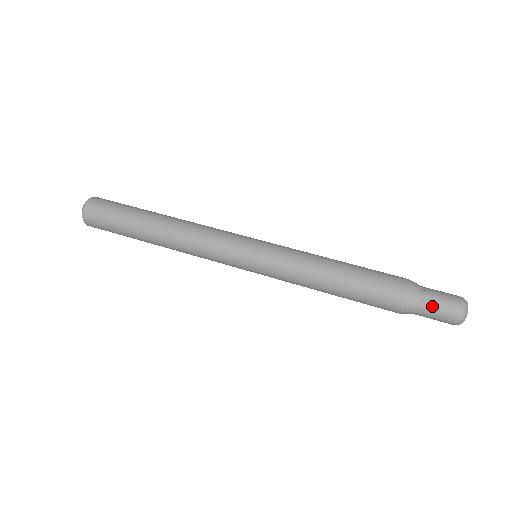
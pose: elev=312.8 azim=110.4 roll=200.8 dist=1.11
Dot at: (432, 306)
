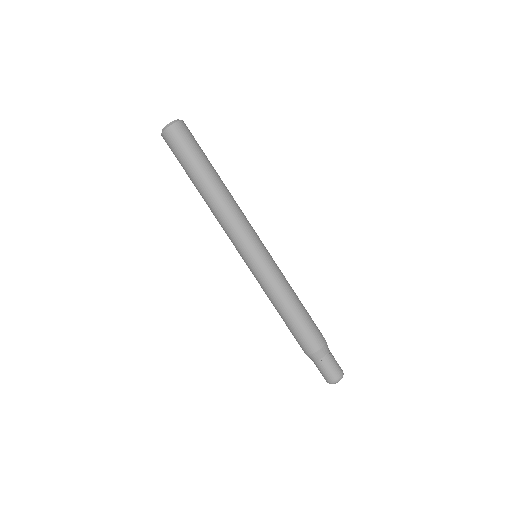
Dot at: (328, 364)
